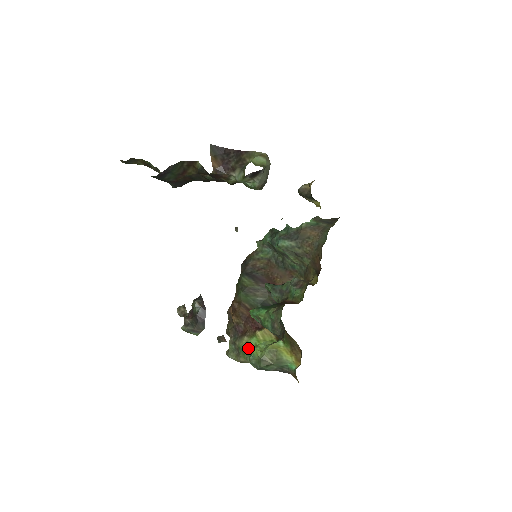
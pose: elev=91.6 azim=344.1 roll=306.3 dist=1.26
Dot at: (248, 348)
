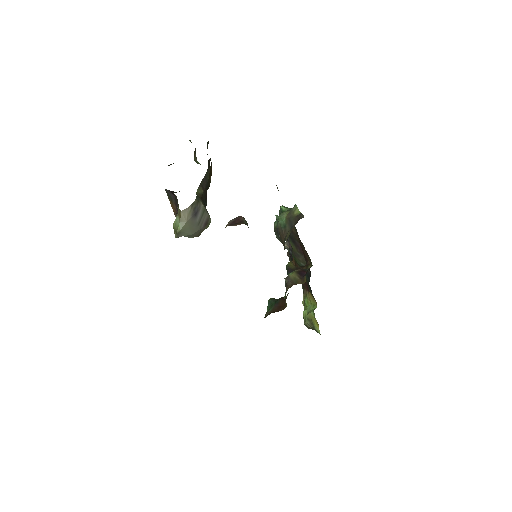
Dot at: (304, 306)
